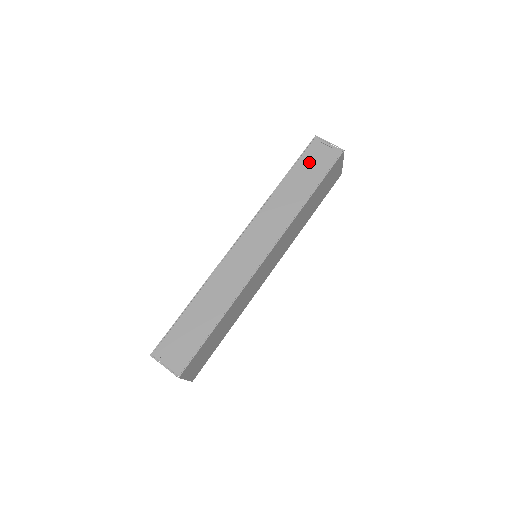
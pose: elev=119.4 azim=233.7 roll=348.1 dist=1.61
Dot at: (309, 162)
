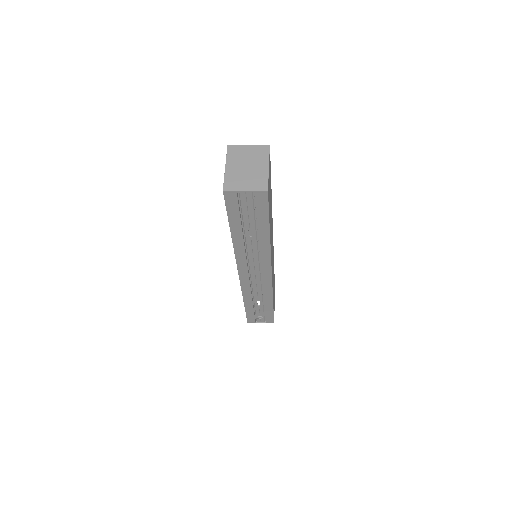
Dot at: occluded
